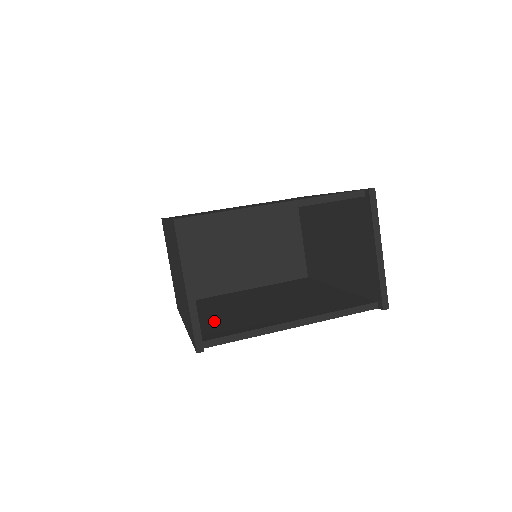
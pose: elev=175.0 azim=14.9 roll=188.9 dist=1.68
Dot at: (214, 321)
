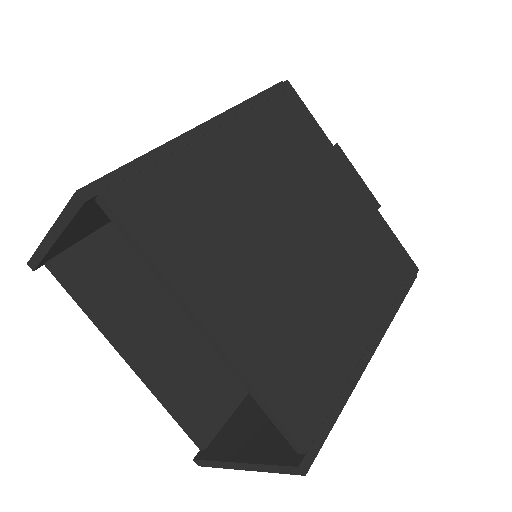
Dot at: occluded
